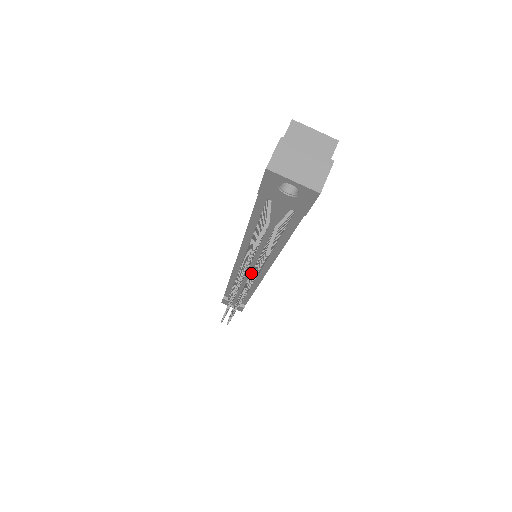
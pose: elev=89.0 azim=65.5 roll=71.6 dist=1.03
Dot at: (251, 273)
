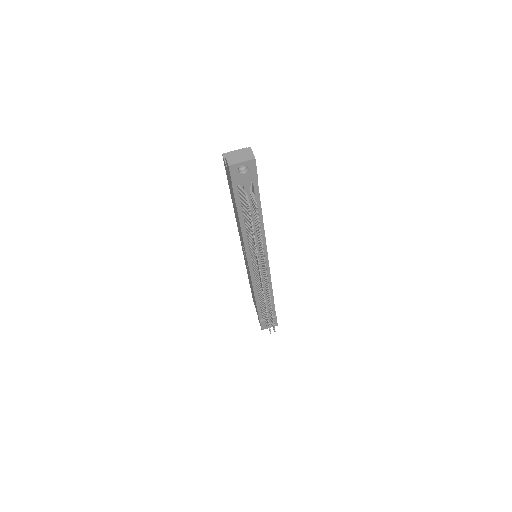
Dot at: (259, 249)
